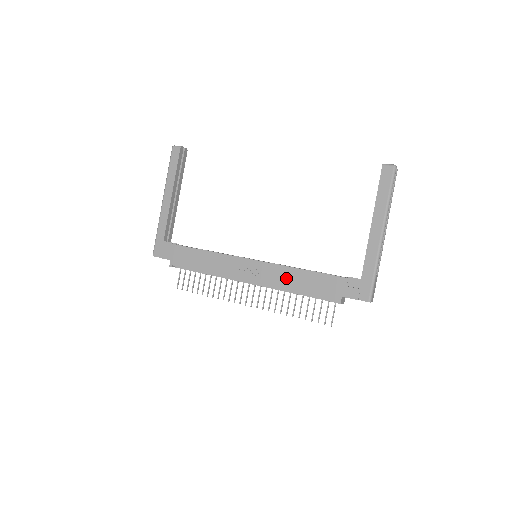
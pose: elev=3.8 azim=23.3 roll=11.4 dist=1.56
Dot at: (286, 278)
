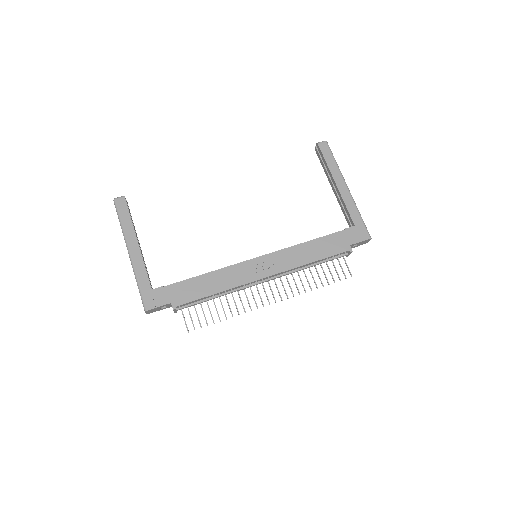
Dot at: (298, 256)
